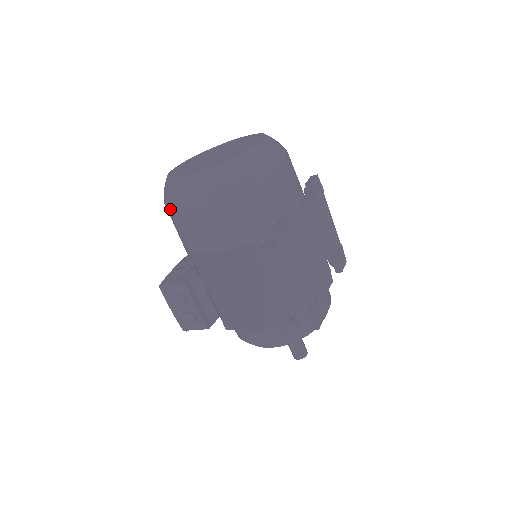
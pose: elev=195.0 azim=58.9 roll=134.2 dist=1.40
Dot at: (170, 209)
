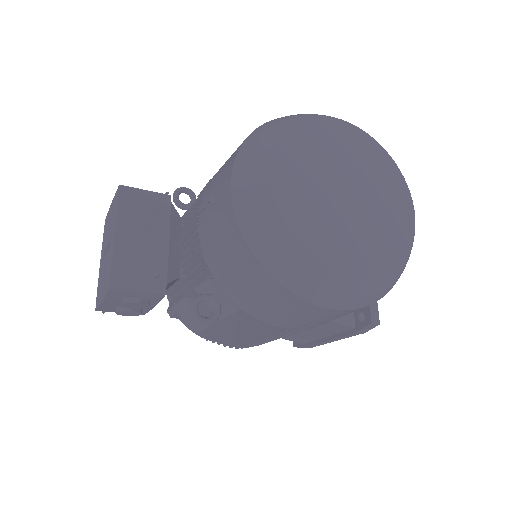
Dot at: (278, 287)
